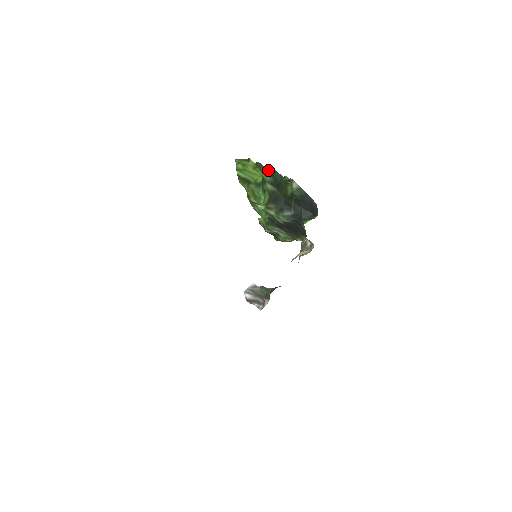
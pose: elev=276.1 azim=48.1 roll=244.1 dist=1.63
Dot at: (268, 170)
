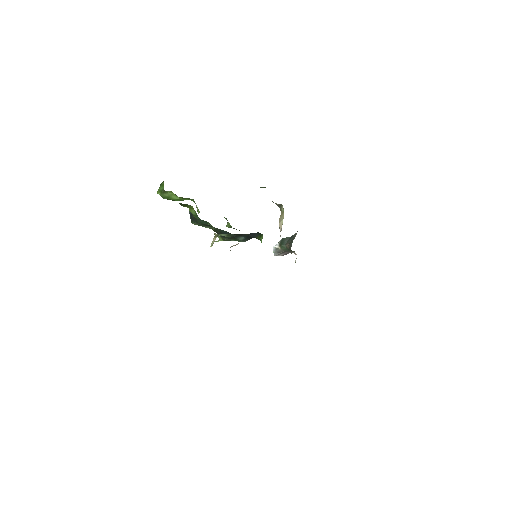
Dot at: (191, 219)
